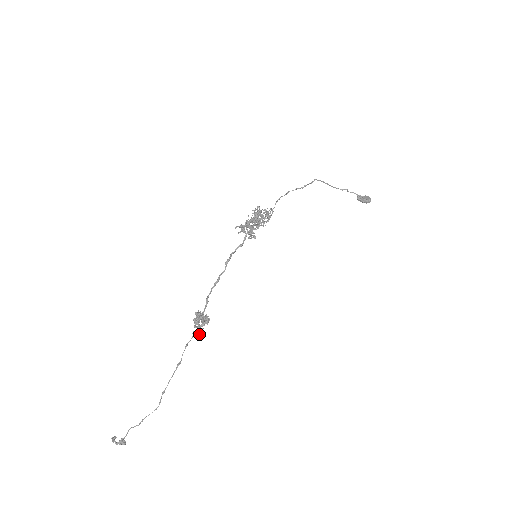
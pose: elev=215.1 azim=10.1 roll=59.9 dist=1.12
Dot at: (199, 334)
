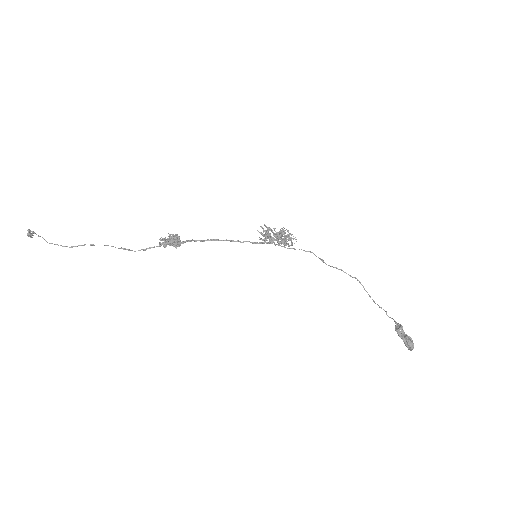
Dot at: (162, 239)
